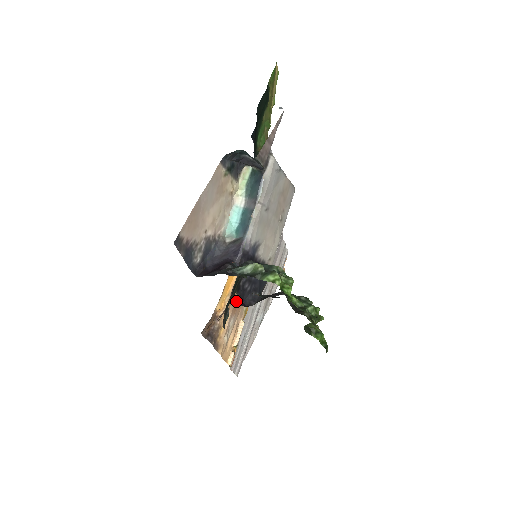
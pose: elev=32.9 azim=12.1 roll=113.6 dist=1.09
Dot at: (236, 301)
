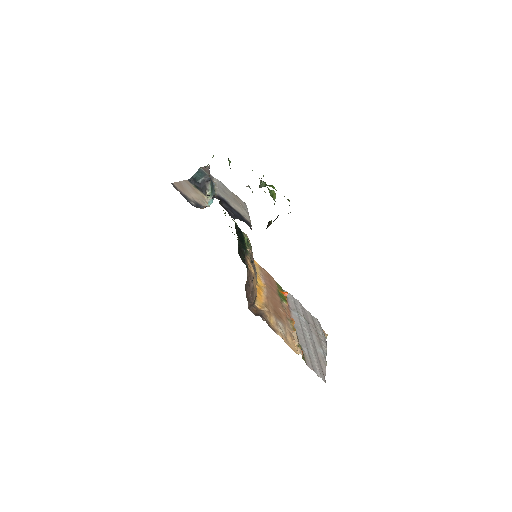
Dot at: (275, 313)
